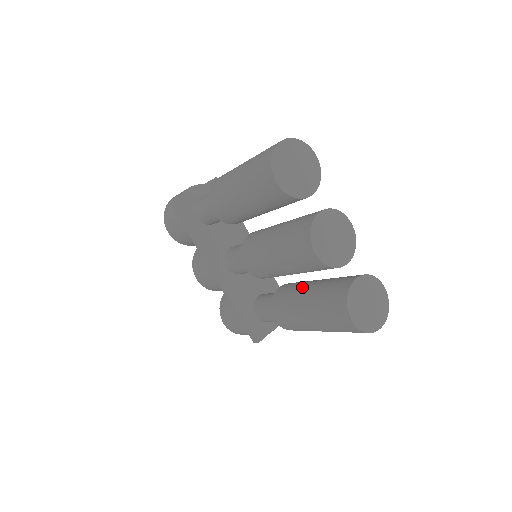
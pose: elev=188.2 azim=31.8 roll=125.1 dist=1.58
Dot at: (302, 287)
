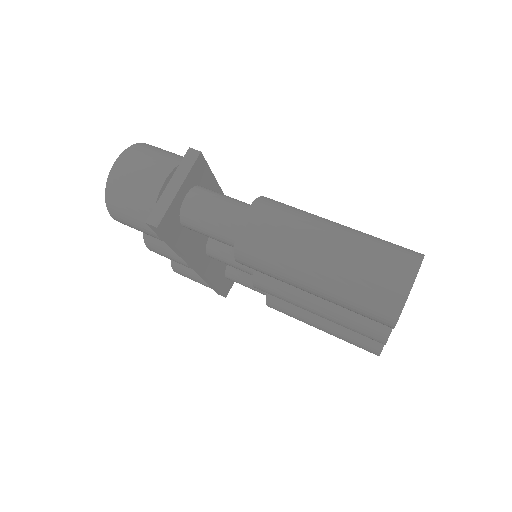
Dot at: occluded
